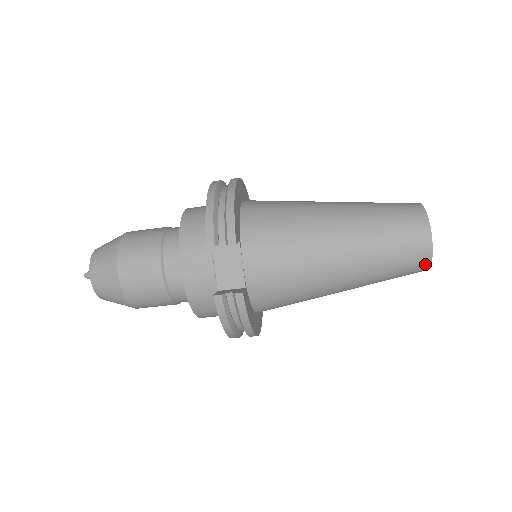
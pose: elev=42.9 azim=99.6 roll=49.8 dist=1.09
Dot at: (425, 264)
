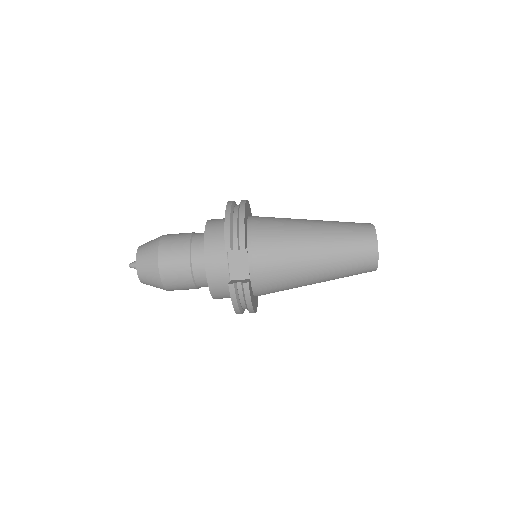
Dot at: (373, 267)
